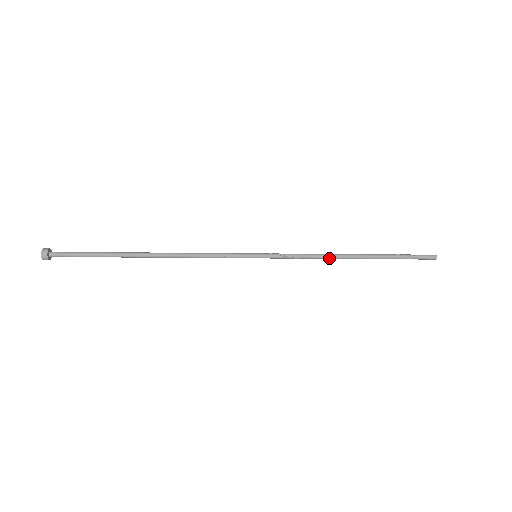
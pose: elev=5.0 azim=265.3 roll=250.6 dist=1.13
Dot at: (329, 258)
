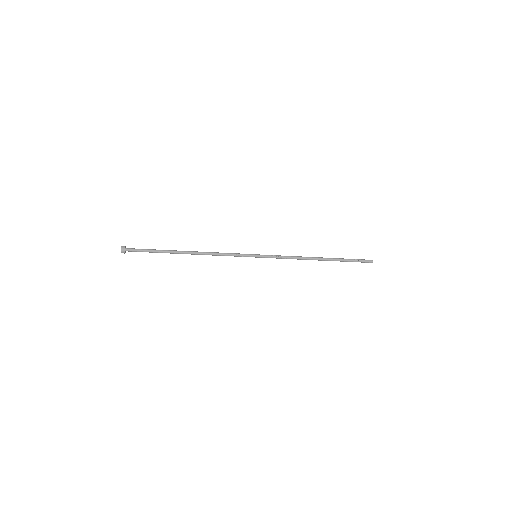
Dot at: (303, 258)
